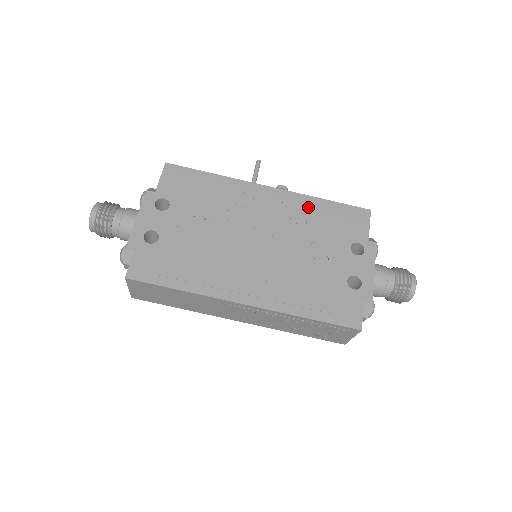
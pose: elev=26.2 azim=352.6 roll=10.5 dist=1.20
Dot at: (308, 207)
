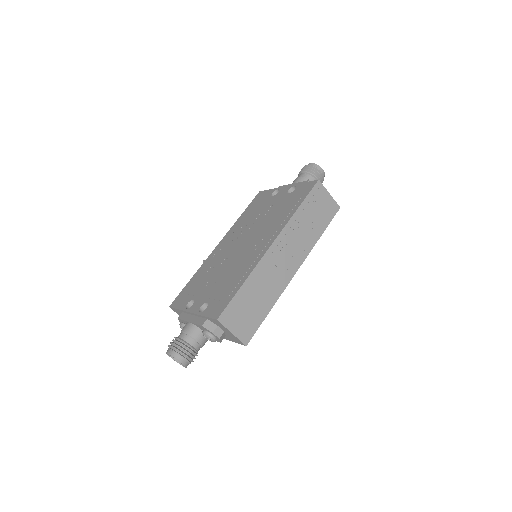
Dot at: (240, 222)
